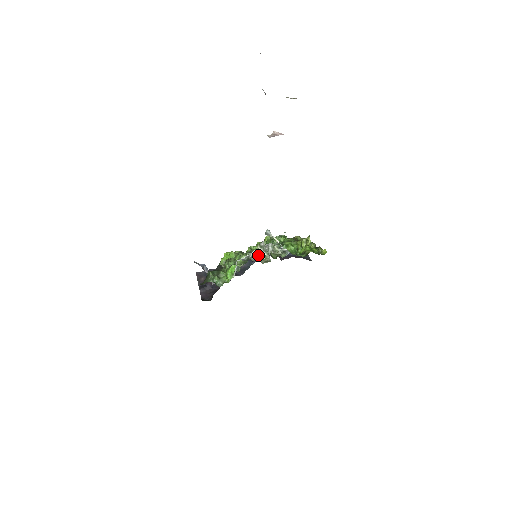
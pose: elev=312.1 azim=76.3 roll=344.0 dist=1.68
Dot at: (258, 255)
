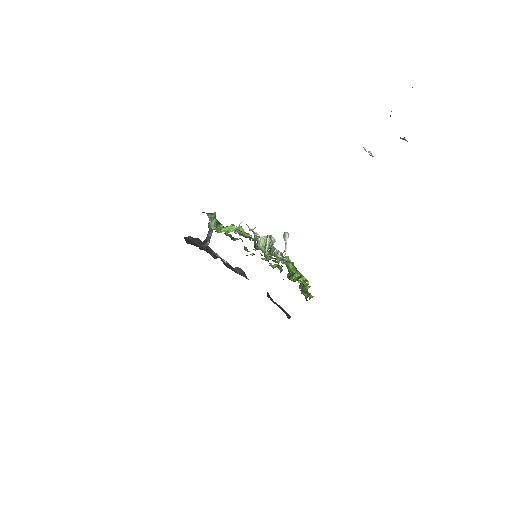
Dot at: (261, 244)
